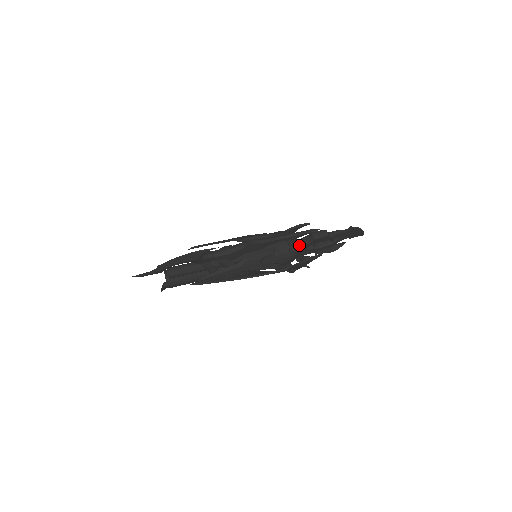
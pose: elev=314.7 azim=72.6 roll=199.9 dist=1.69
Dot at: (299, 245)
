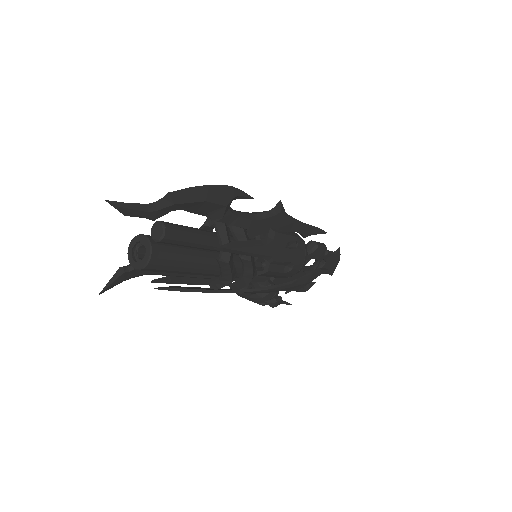
Dot at: occluded
